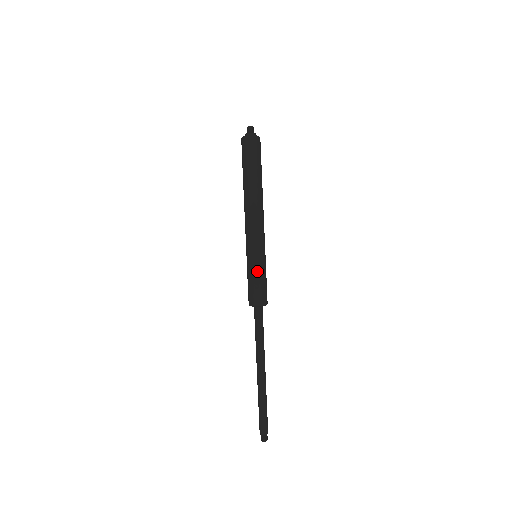
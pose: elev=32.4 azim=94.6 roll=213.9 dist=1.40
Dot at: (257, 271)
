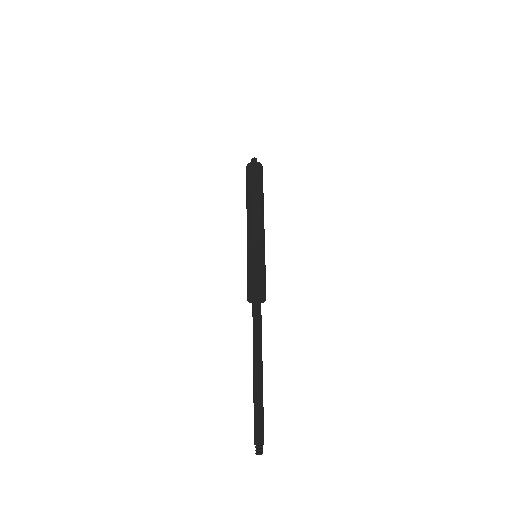
Dot at: (255, 264)
